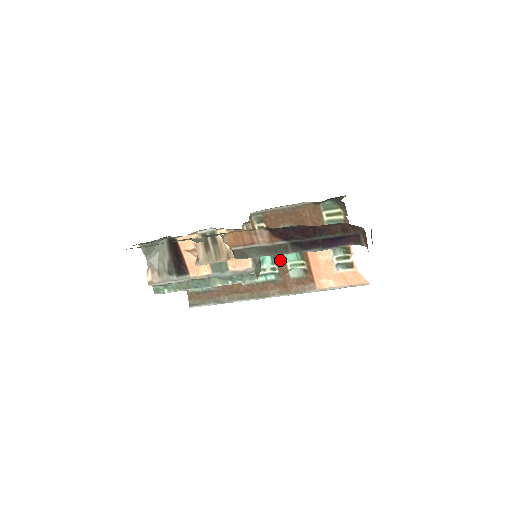
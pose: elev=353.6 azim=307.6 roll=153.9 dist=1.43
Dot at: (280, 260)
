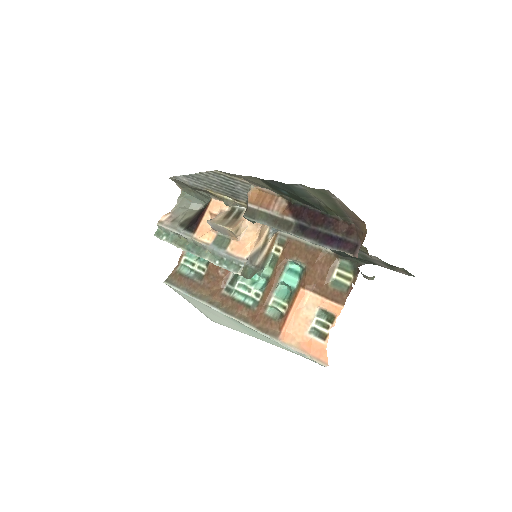
Dot at: (269, 289)
